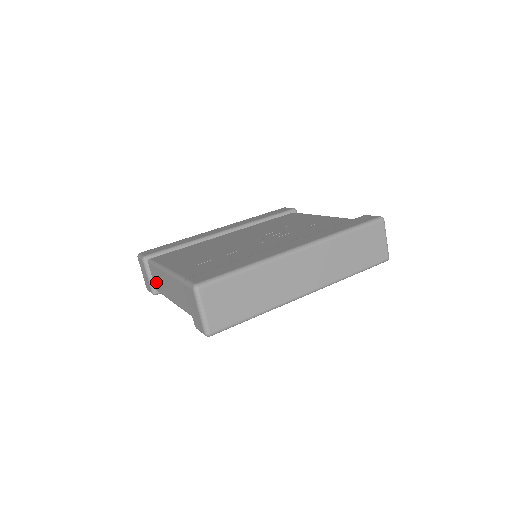
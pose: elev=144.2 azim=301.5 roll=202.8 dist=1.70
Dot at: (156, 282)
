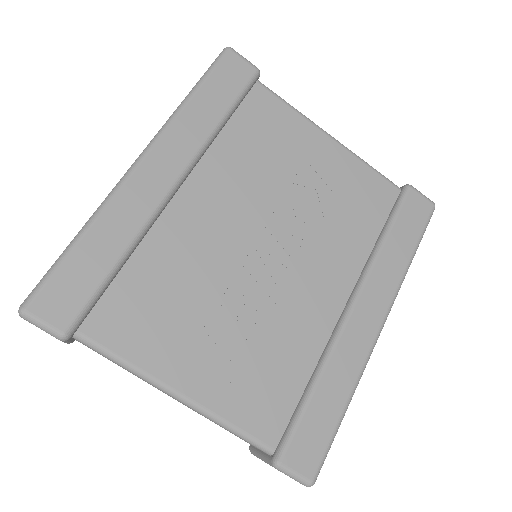
Dot at: occluded
